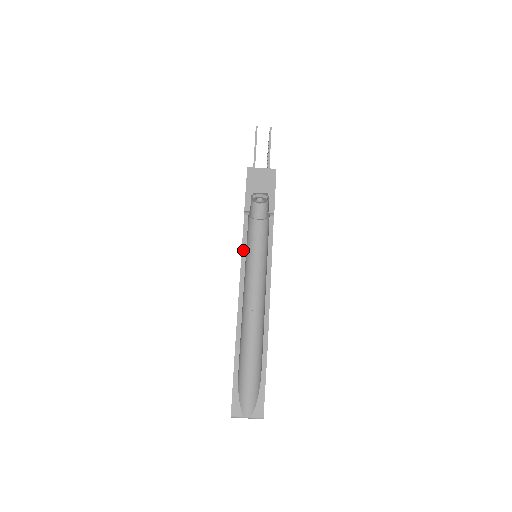
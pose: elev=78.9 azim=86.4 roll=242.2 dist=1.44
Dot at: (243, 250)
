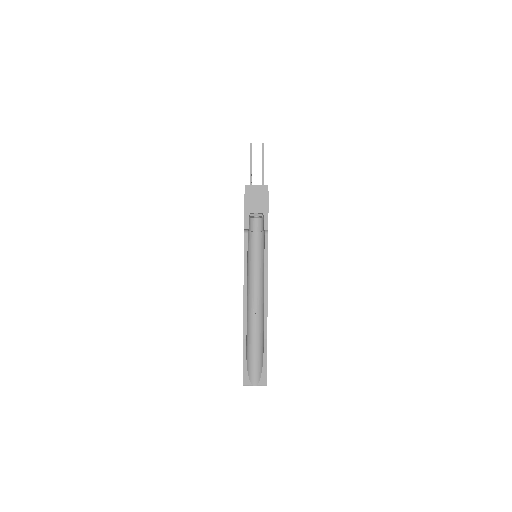
Dot at: (245, 261)
